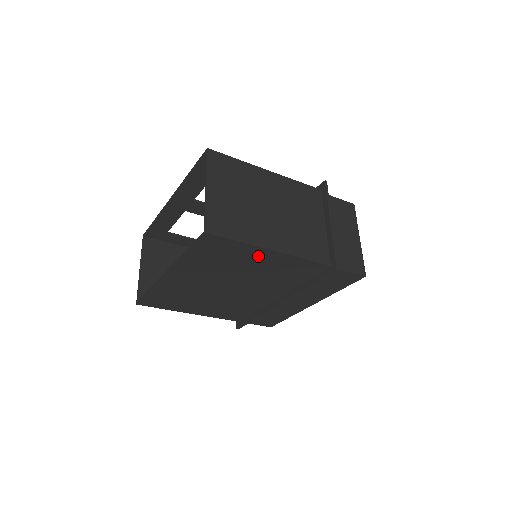
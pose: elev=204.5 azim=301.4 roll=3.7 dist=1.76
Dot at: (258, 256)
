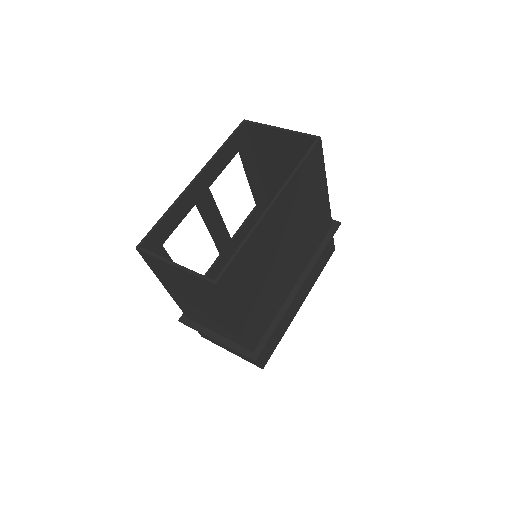
Dot at: (320, 192)
